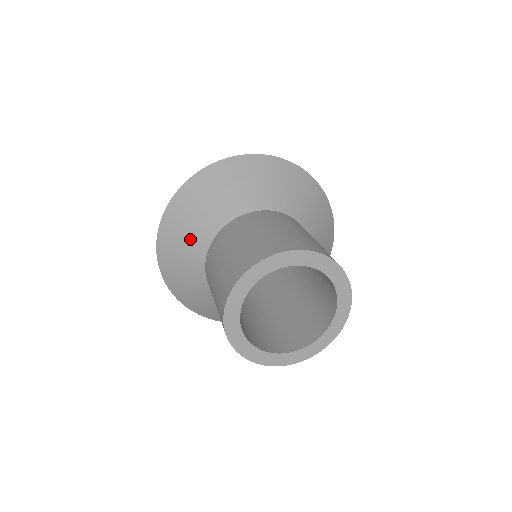
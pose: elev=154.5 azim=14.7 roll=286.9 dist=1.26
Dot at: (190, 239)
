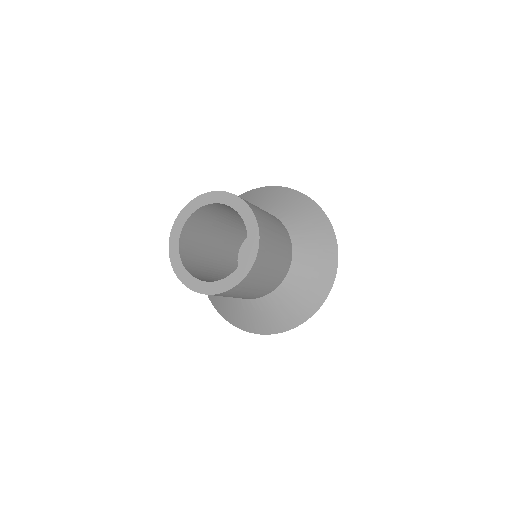
Dot at: occluded
